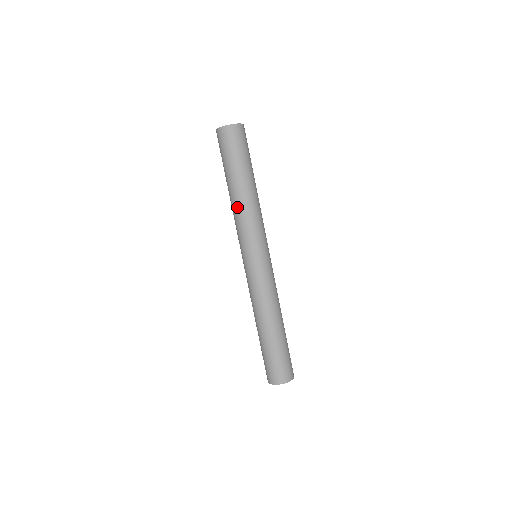
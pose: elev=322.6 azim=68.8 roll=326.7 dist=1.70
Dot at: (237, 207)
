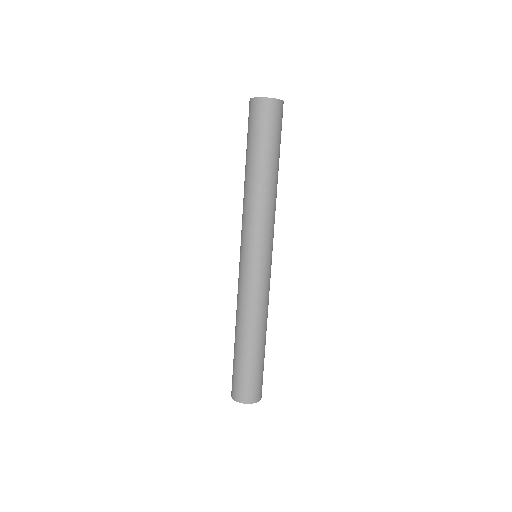
Dot at: (249, 196)
